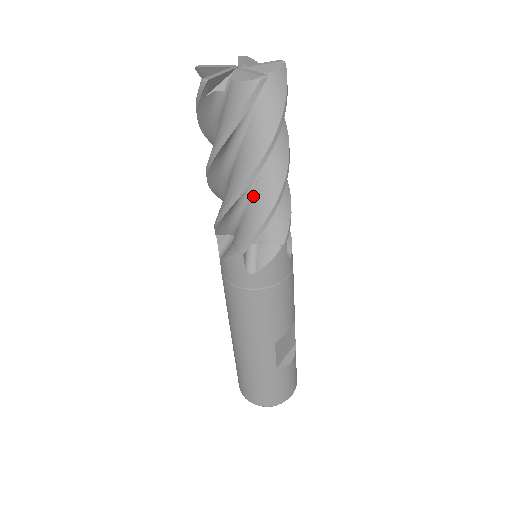
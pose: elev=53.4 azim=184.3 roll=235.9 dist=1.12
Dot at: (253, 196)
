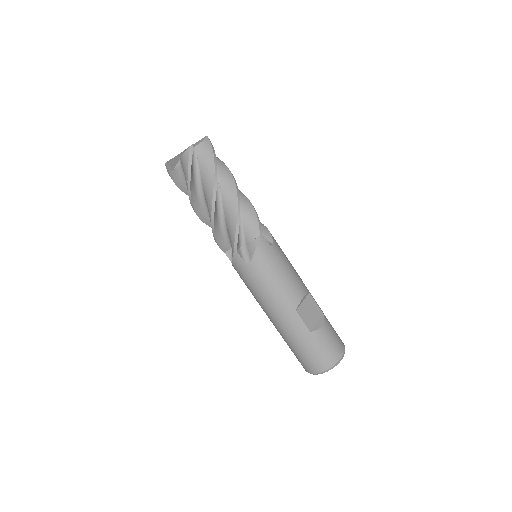
Dot at: (225, 214)
